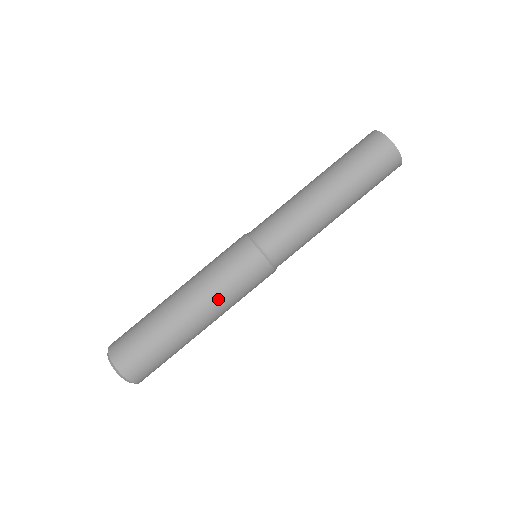
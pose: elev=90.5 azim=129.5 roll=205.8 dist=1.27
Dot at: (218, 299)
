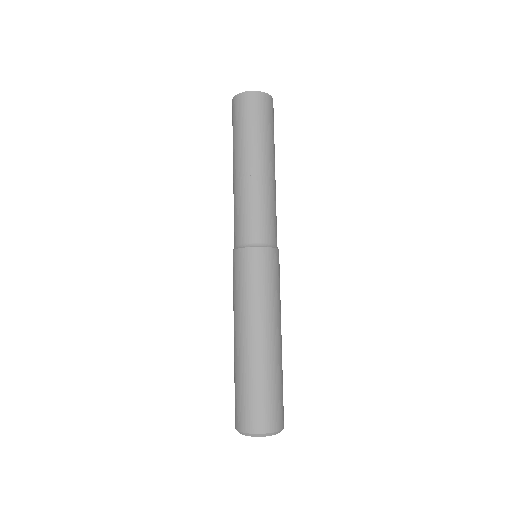
Dot at: (280, 308)
